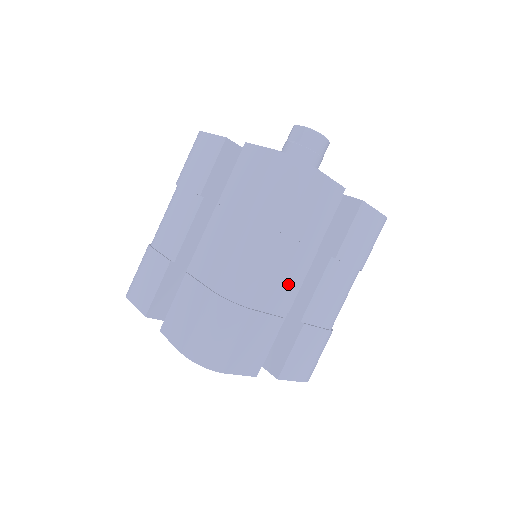
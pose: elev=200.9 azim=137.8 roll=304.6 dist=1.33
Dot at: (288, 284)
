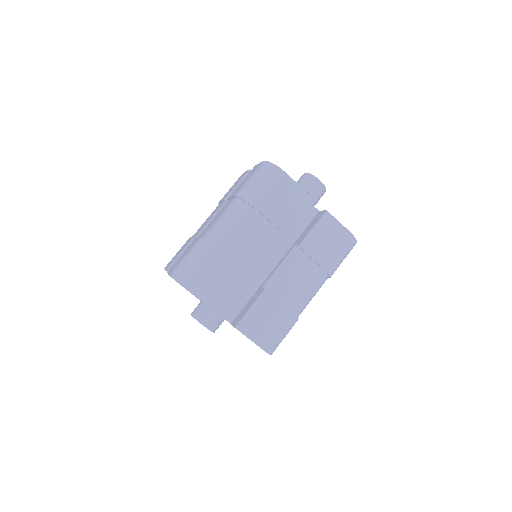
Dot at: occluded
